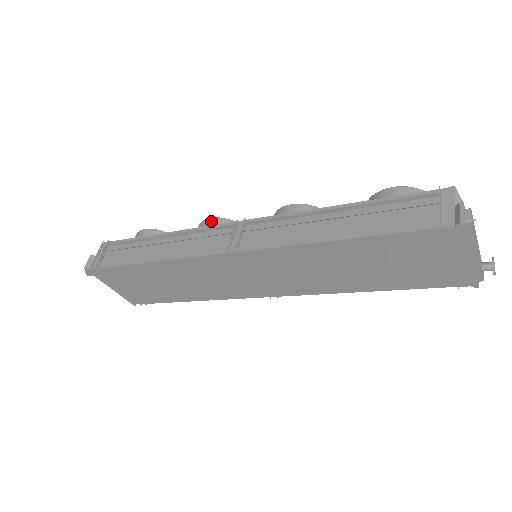
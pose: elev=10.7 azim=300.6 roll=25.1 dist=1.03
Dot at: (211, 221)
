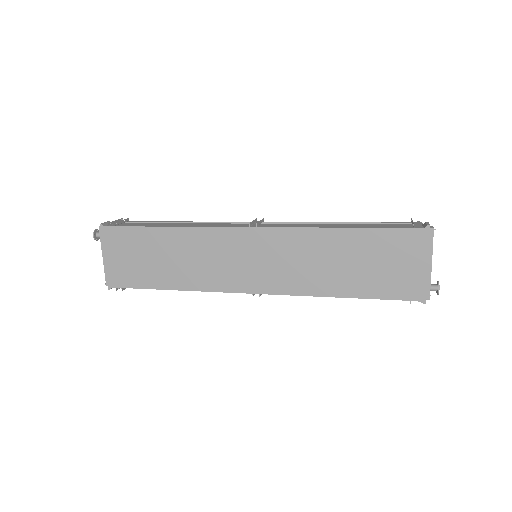
Dot at: occluded
